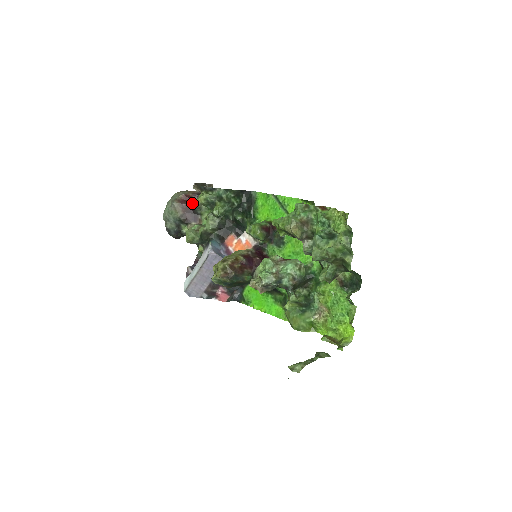
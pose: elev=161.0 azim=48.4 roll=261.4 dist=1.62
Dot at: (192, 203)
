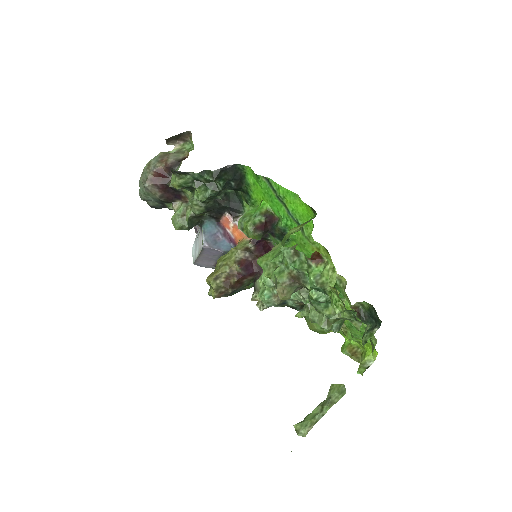
Dot at: (168, 180)
